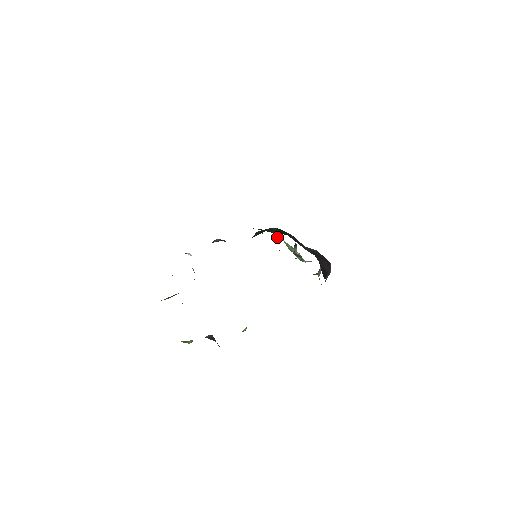
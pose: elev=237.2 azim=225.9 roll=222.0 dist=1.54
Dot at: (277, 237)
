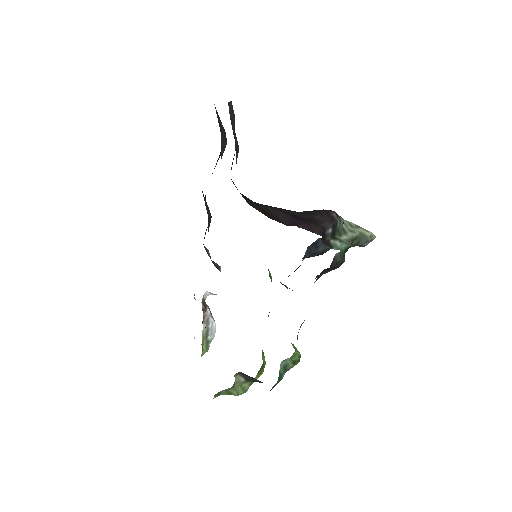
Dot at: occluded
